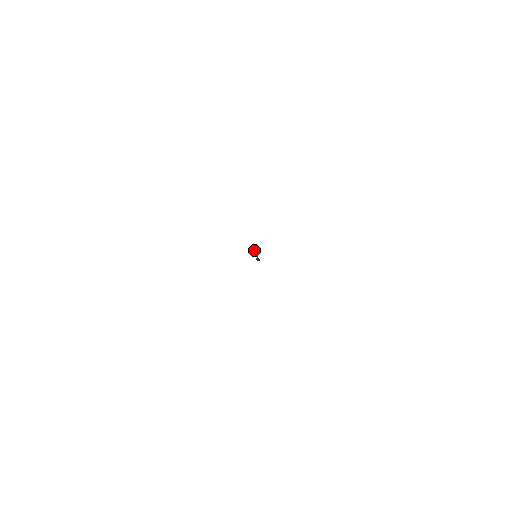
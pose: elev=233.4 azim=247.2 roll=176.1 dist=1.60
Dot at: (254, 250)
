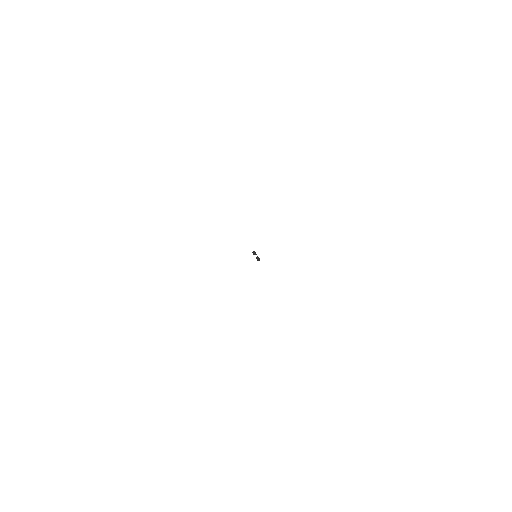
Dot at: (254, 251)
